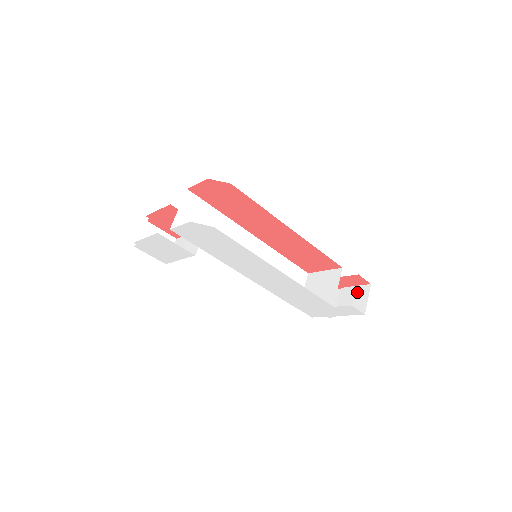
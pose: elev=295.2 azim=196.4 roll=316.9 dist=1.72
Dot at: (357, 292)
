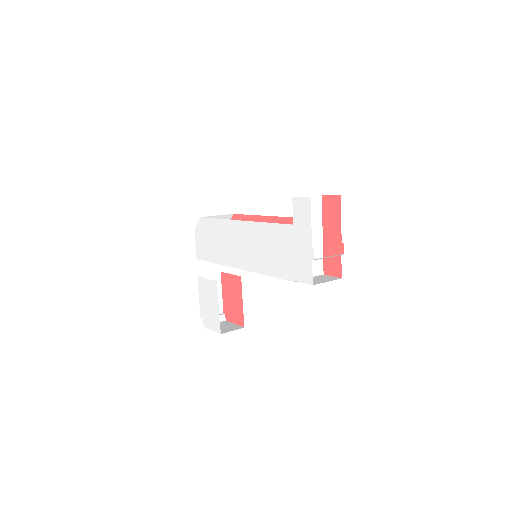
Dot at: occluded
